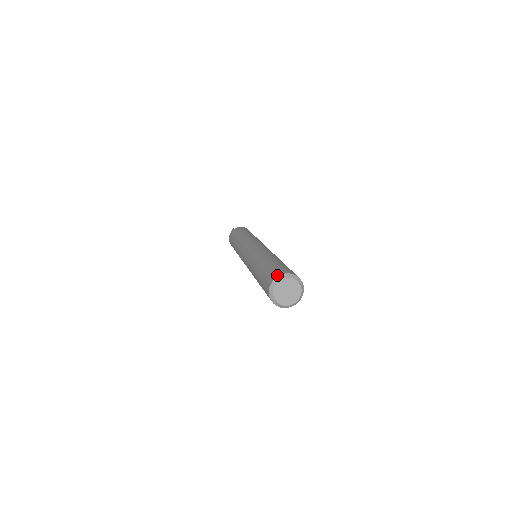
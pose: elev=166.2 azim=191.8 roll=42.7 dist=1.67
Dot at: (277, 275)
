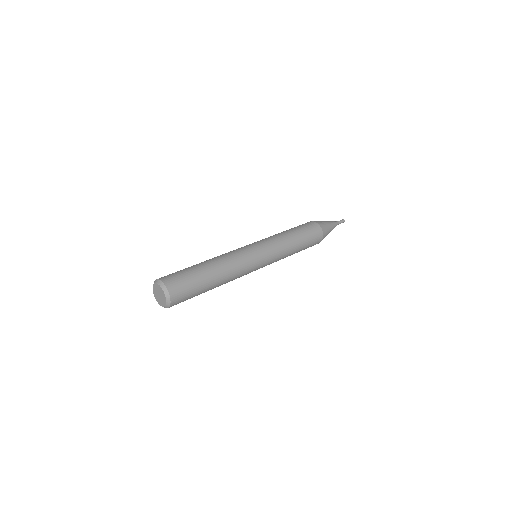
Dot at: (159, 278)
